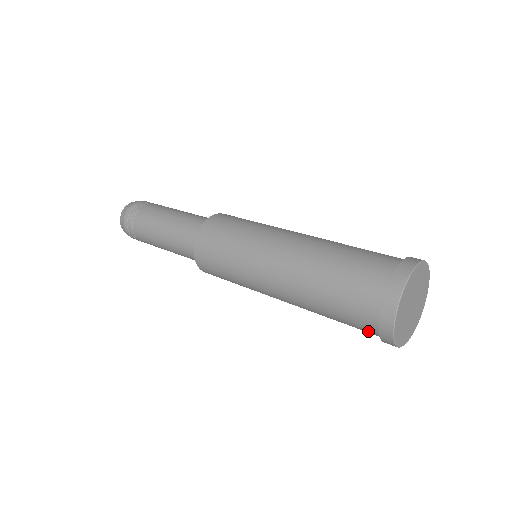
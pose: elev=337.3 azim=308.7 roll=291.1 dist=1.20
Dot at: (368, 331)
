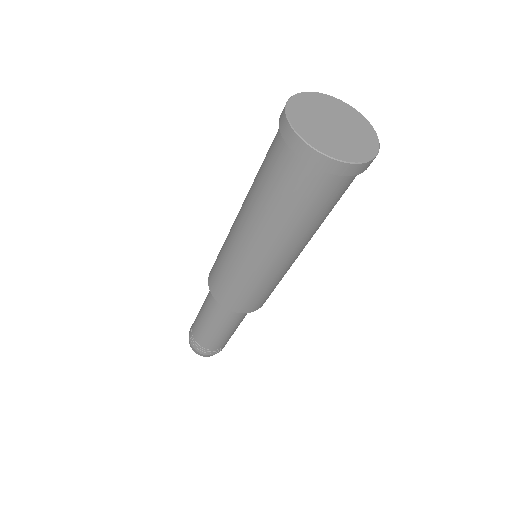
Dot at: occluded
